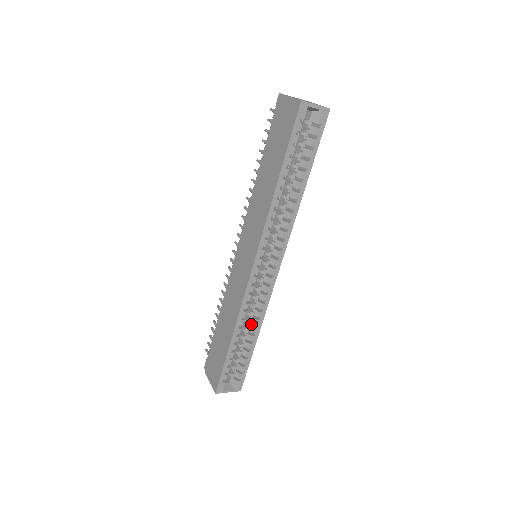
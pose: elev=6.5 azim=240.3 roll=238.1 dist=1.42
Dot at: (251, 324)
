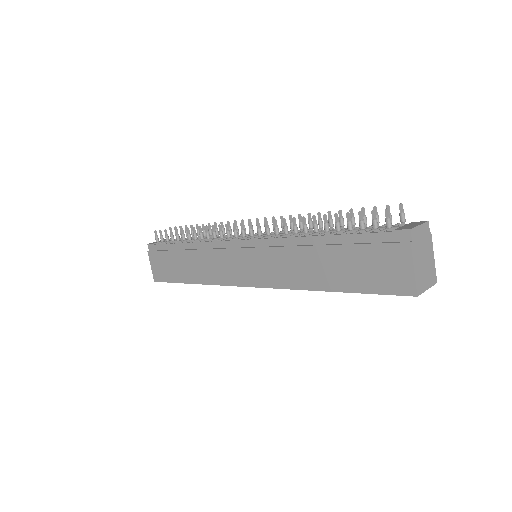
Dot at: occluded
